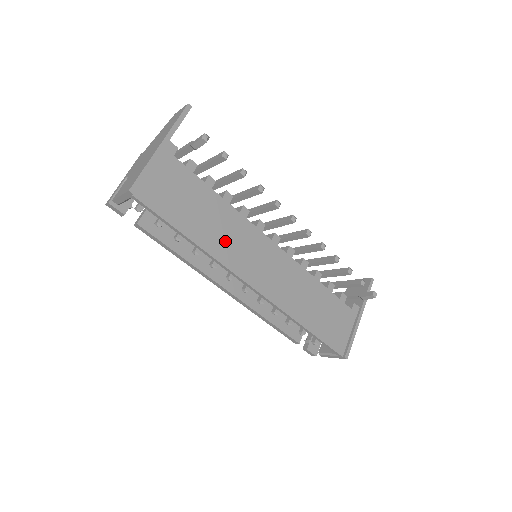
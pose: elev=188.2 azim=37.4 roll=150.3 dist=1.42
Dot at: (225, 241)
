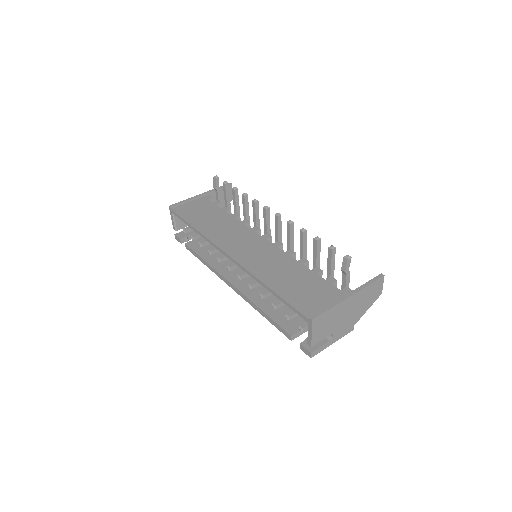
Dot at: (219, 231)
